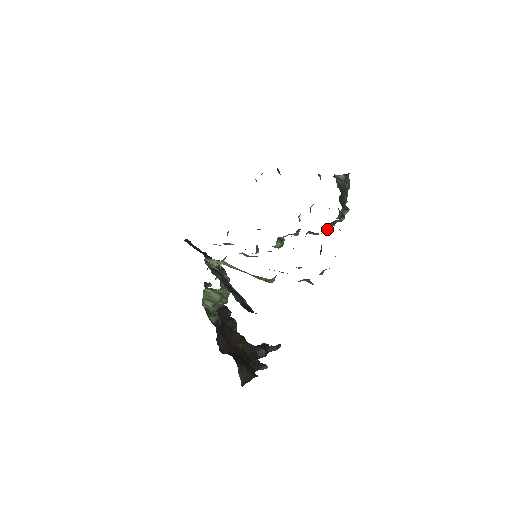
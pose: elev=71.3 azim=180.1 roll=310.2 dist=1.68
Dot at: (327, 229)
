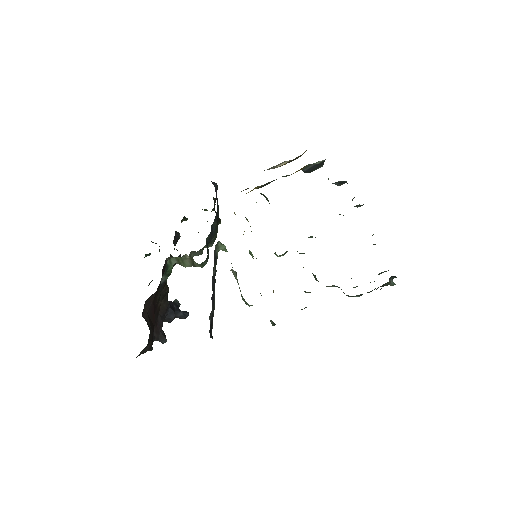
Dot at: (328, 286)
